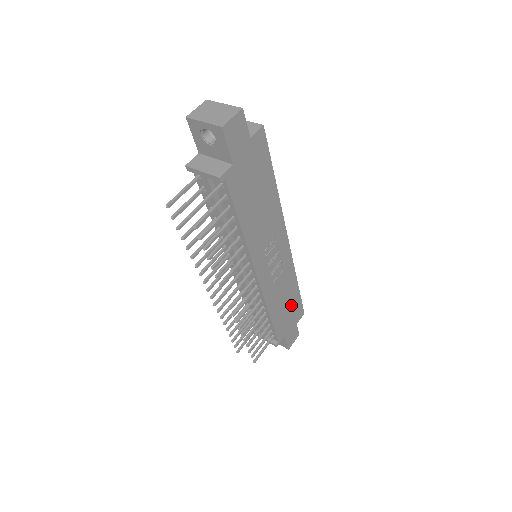
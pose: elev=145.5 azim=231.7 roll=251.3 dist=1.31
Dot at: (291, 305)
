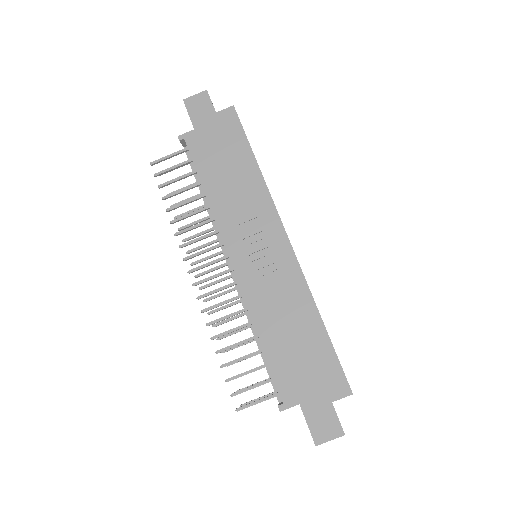
Dot at: (310, 351)
